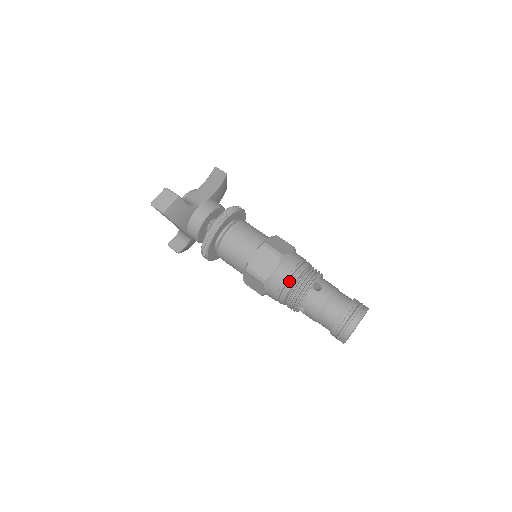
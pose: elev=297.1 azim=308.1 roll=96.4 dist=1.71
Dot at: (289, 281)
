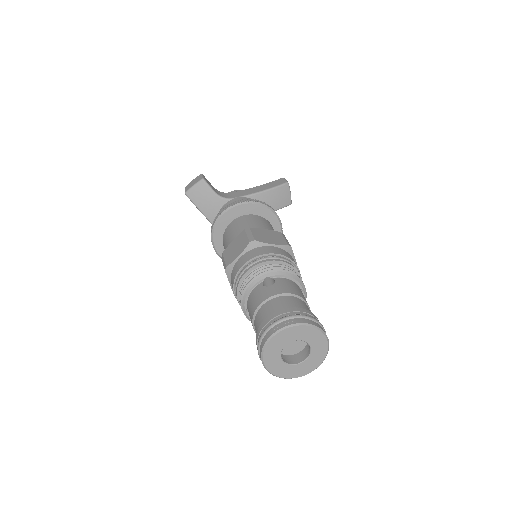
Dot at: (243, 269)
